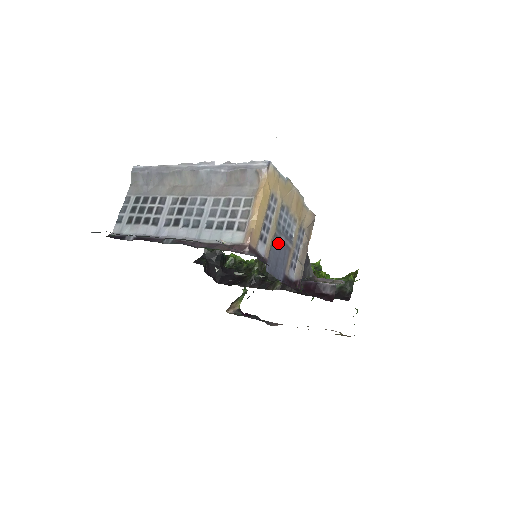
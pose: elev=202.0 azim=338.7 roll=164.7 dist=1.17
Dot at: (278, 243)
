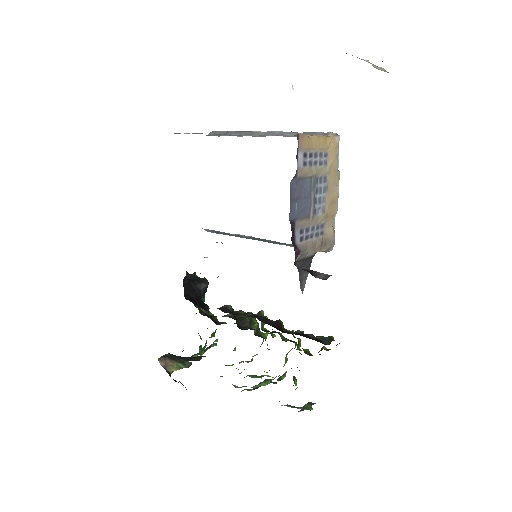
Dot at: (308, 190)
